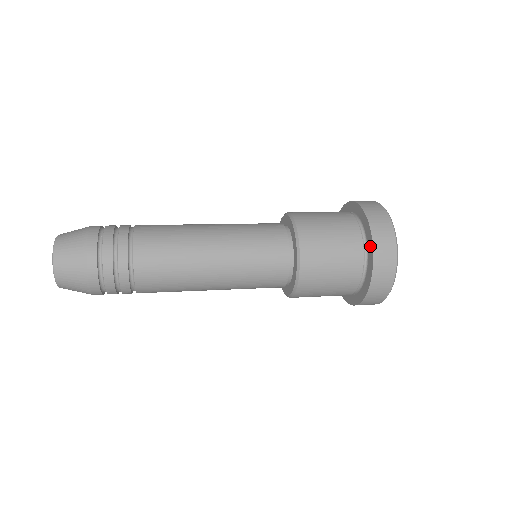
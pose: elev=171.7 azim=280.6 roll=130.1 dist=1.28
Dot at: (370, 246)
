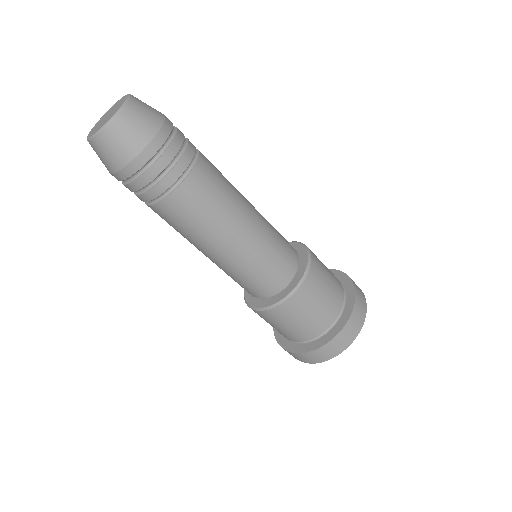
Dot at: (345, 279)
